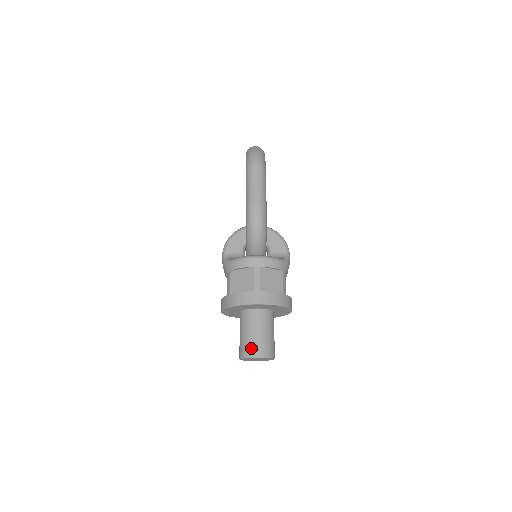
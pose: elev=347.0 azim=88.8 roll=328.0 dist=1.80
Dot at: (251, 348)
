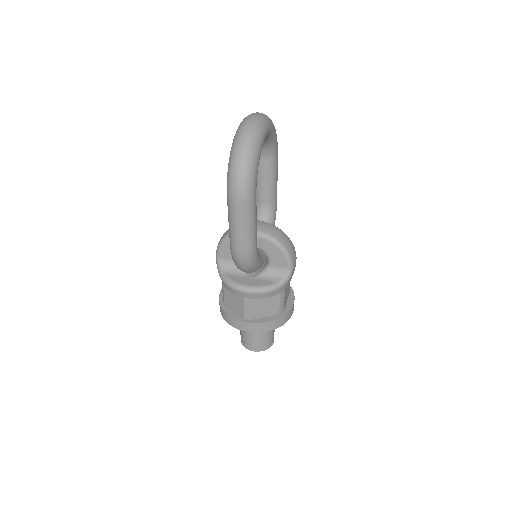
Dot at: (247, 344)
